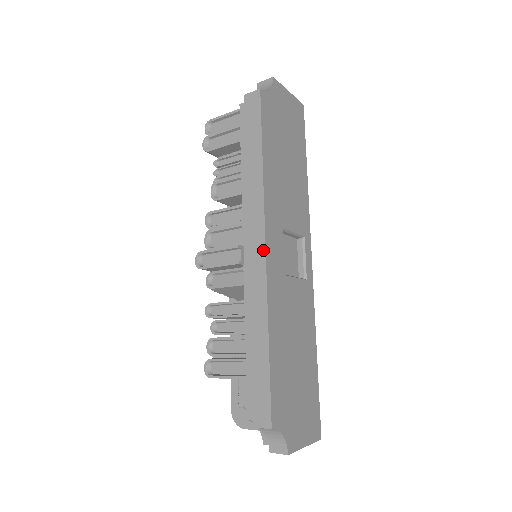
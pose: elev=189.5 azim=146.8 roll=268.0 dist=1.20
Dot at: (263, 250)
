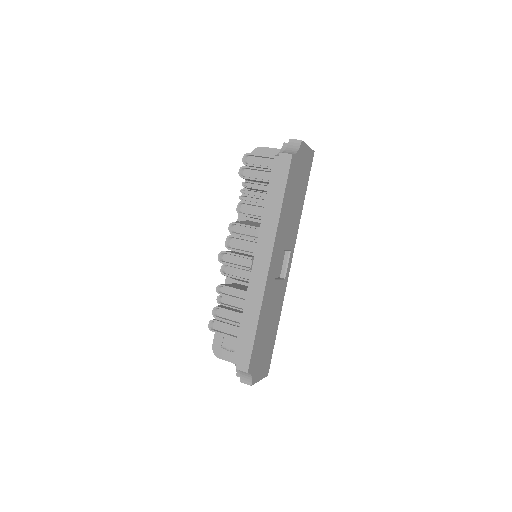
Dot at: (268, 267)
